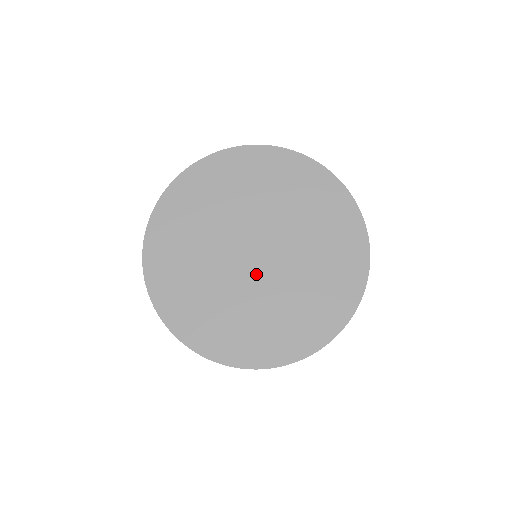
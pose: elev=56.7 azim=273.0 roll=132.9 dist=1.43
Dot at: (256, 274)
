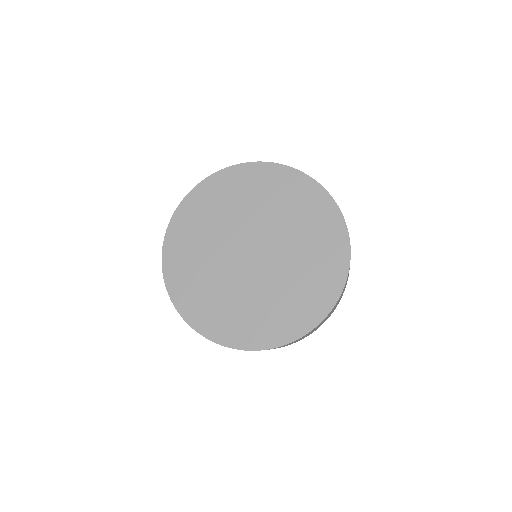
Dot at: (241, 267)
